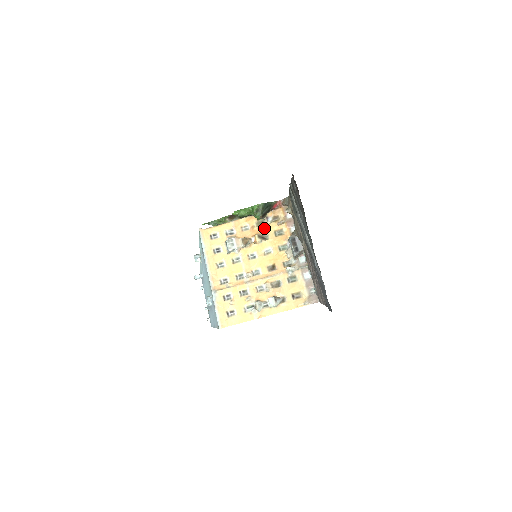
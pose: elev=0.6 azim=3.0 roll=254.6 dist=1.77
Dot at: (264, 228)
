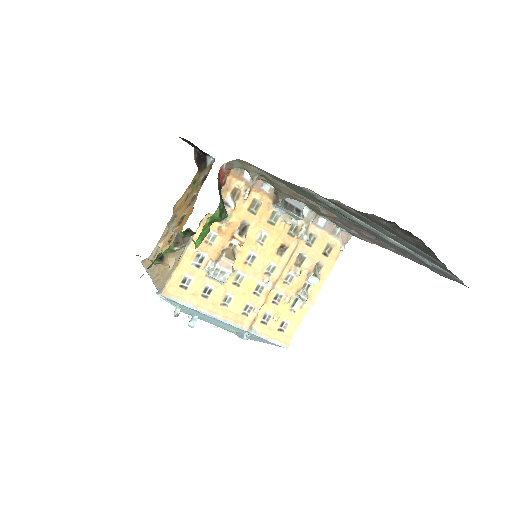
Dot at: (234, 218)
